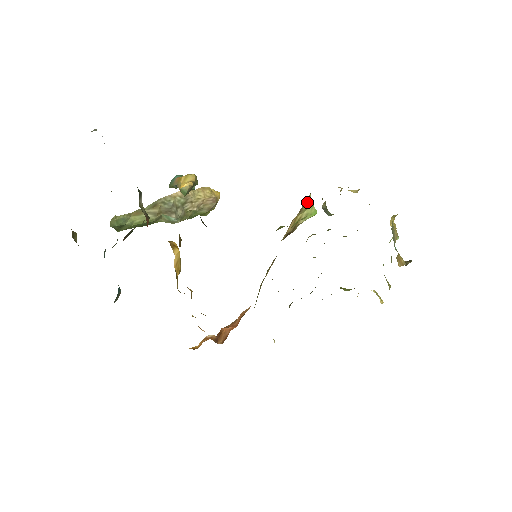
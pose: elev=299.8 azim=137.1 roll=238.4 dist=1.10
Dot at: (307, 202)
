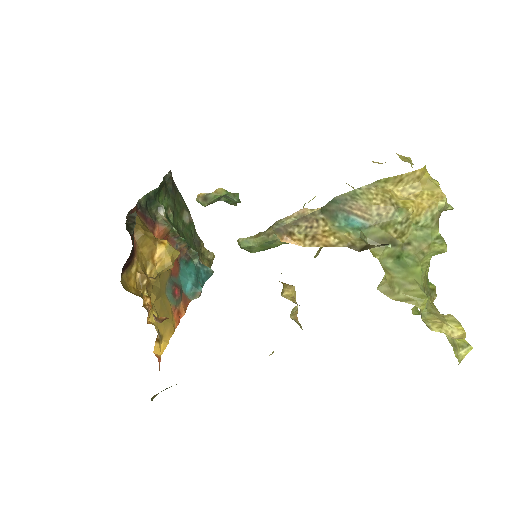
Dot at: occluded
